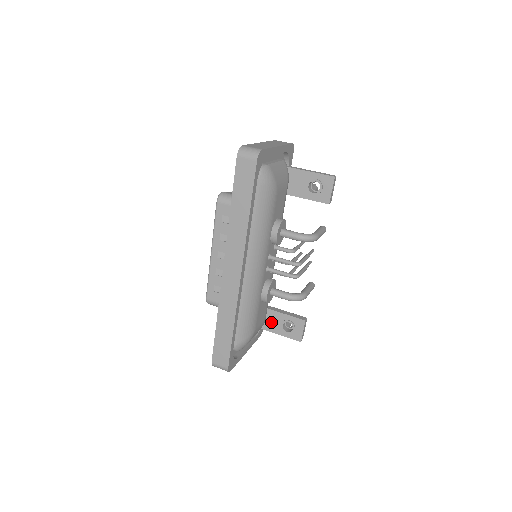
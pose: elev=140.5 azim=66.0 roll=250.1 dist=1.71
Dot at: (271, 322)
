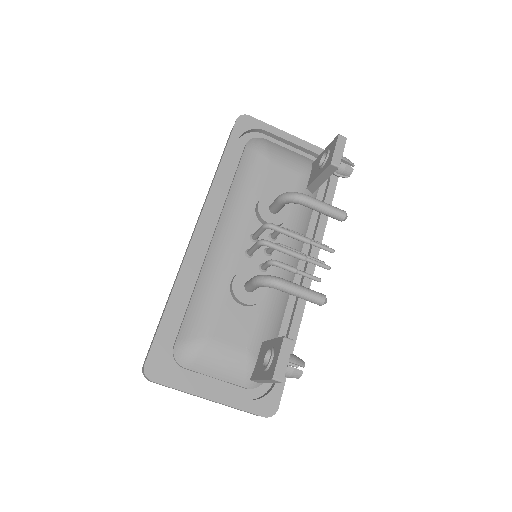
Dot at: (259, 362)
